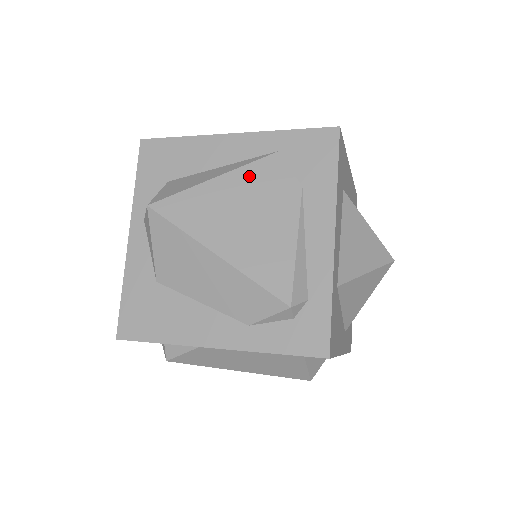
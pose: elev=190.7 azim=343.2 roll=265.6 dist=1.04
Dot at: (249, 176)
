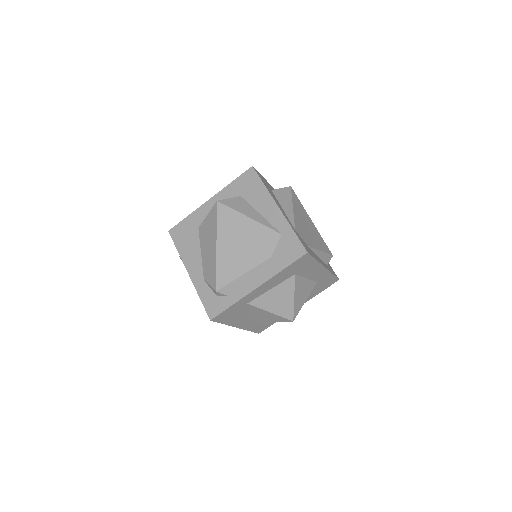
Dot at: (260, 231)
